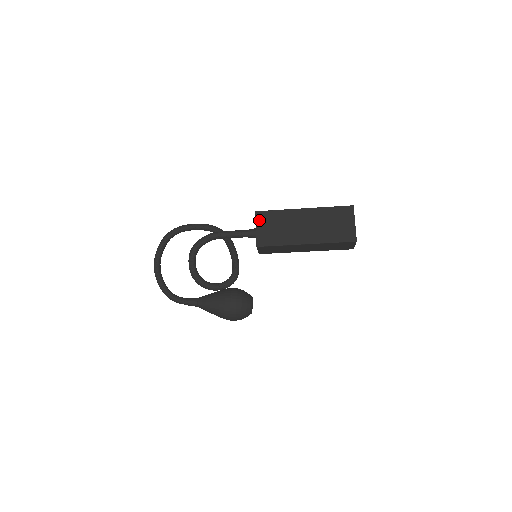
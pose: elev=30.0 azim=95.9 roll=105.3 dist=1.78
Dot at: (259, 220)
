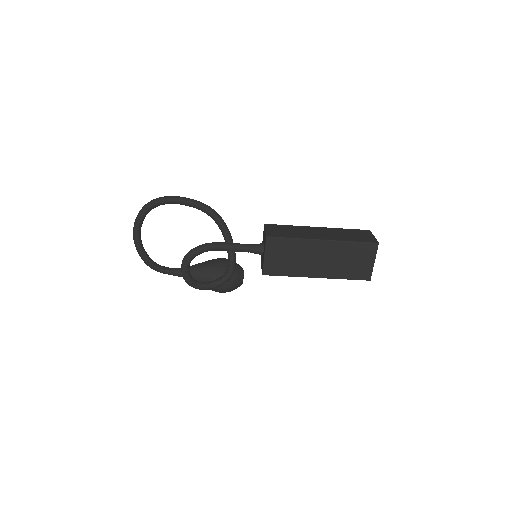
Dot at: (269, 247)
